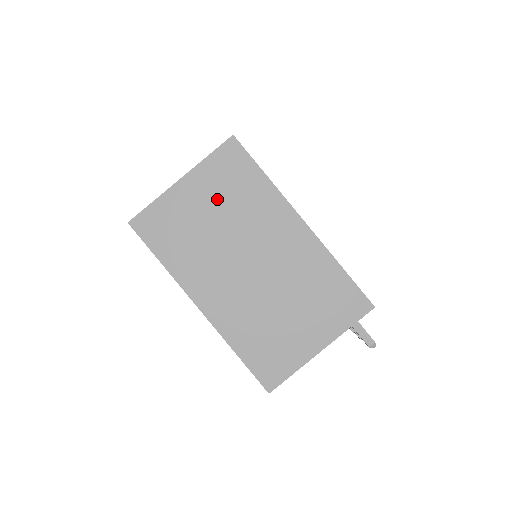
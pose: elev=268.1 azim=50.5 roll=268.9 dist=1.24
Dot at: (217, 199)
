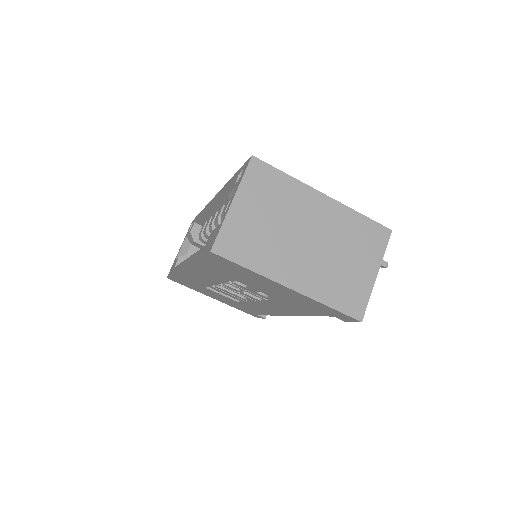
Dot at: (264, 205)
